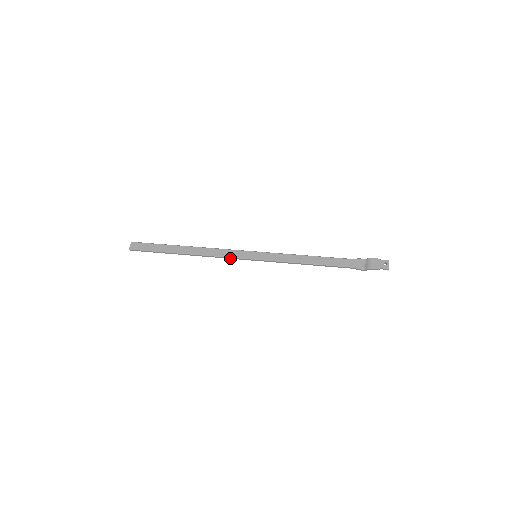
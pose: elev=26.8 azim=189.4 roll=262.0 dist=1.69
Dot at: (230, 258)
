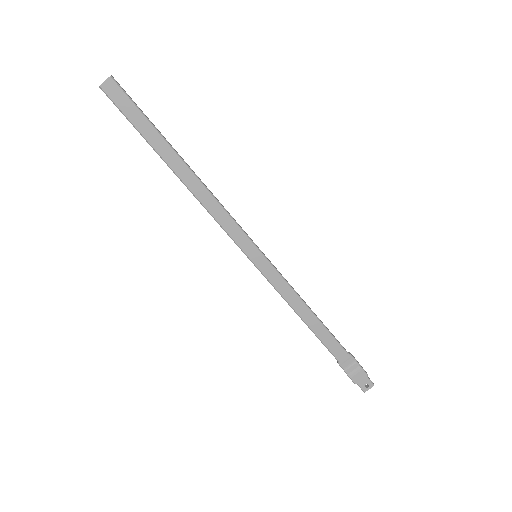
Dot at: (225, 230)
